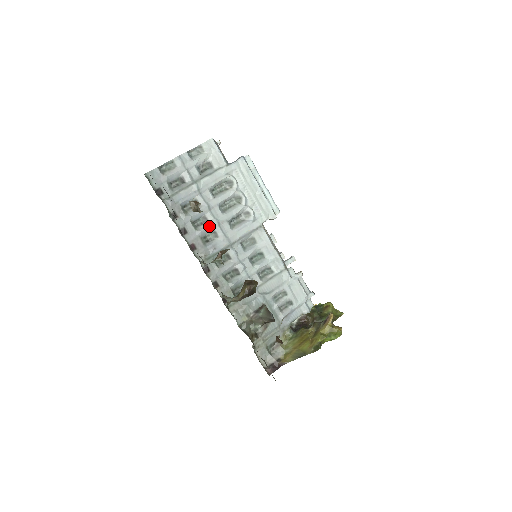
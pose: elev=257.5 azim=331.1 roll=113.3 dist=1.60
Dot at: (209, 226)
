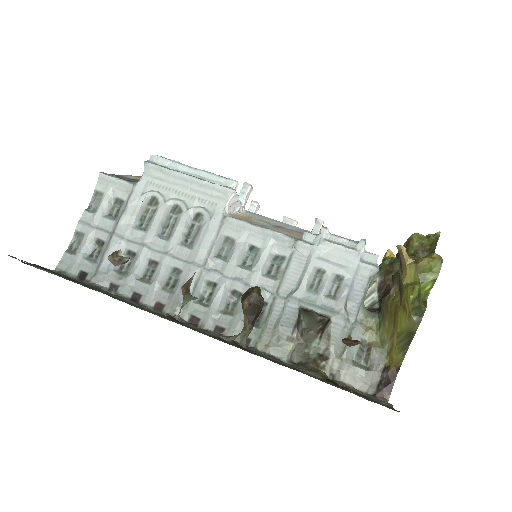
Dot at: (162, 267)
